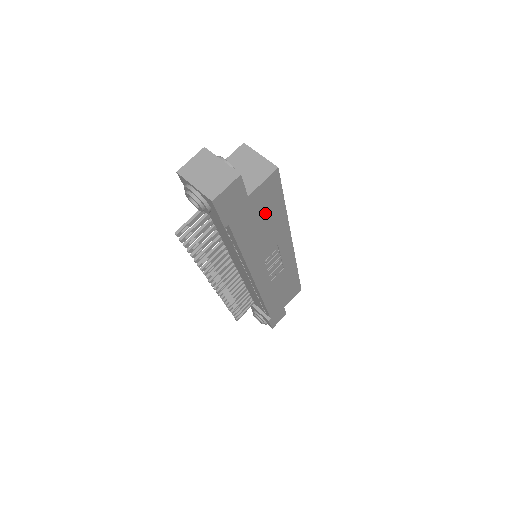
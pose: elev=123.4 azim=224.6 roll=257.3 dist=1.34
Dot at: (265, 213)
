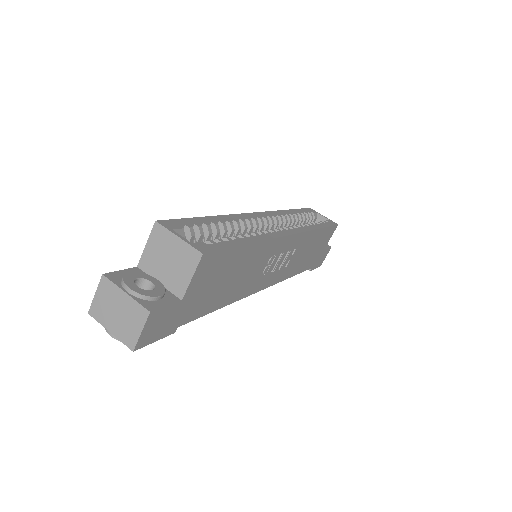
Dot at: (223, 274)
